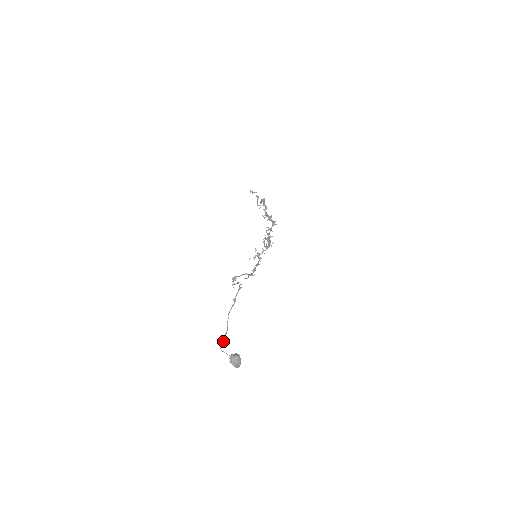
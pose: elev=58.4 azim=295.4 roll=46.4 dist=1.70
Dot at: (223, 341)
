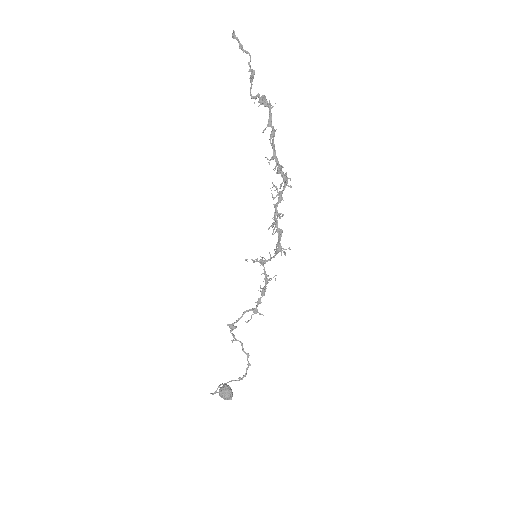
Dot at: occluded
